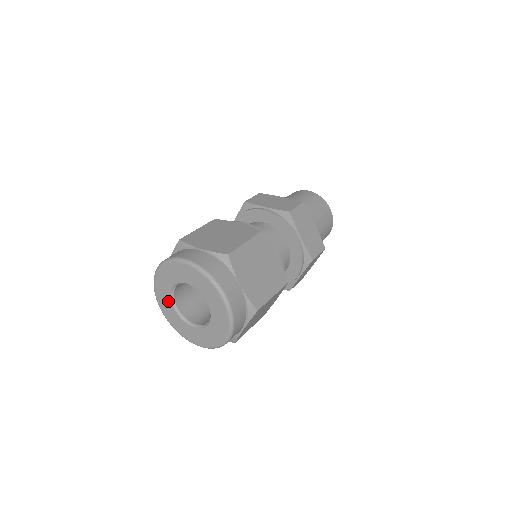
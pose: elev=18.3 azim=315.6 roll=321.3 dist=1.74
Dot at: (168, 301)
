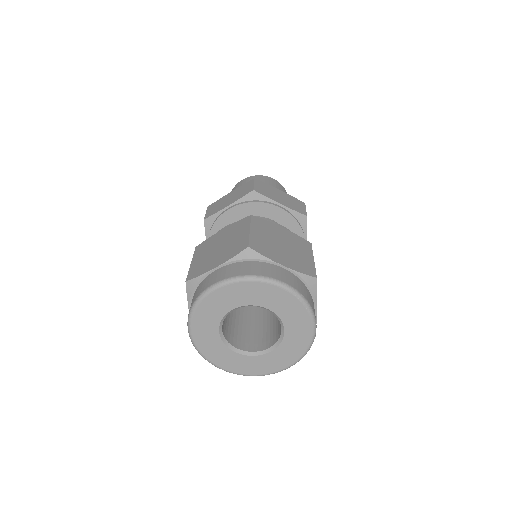
Dot at: (214, 322)
